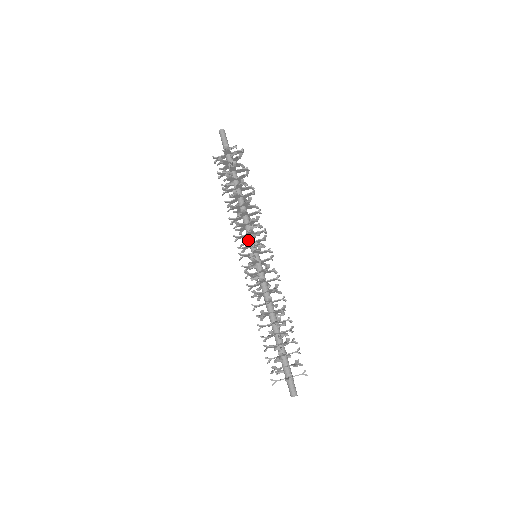
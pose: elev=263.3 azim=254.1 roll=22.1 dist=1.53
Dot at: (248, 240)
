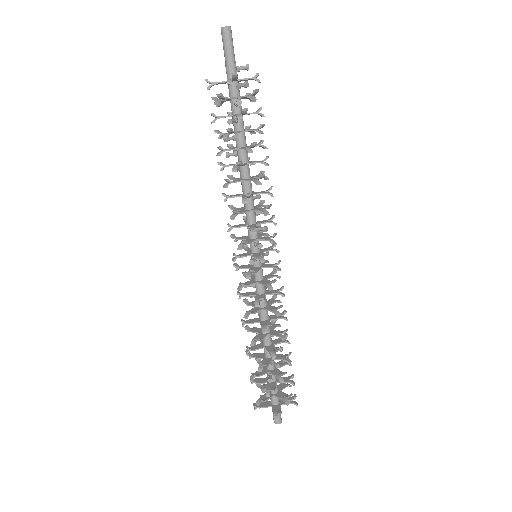
Dot at: (248, 232)
